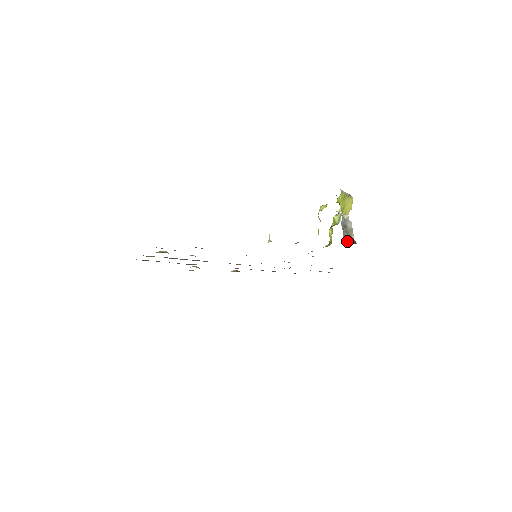
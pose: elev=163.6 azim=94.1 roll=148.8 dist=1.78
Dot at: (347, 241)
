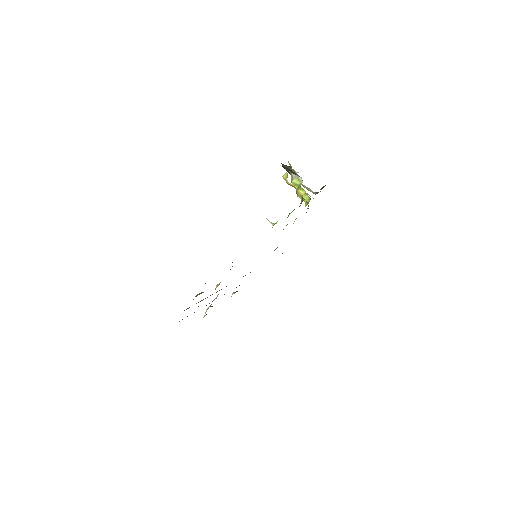
Dot at: (320, 189)
